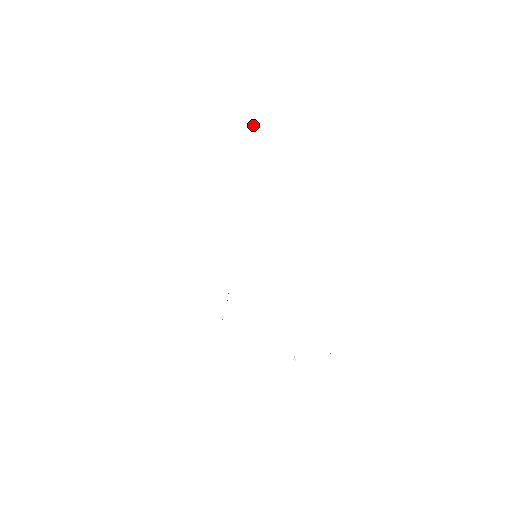
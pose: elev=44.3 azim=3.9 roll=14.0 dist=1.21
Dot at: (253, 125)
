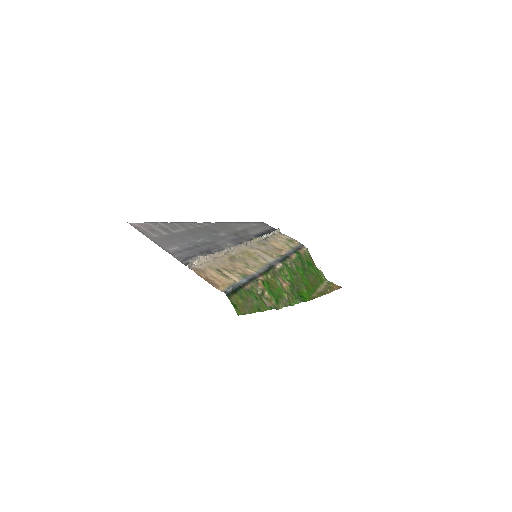
Dot at: (197, 262)
